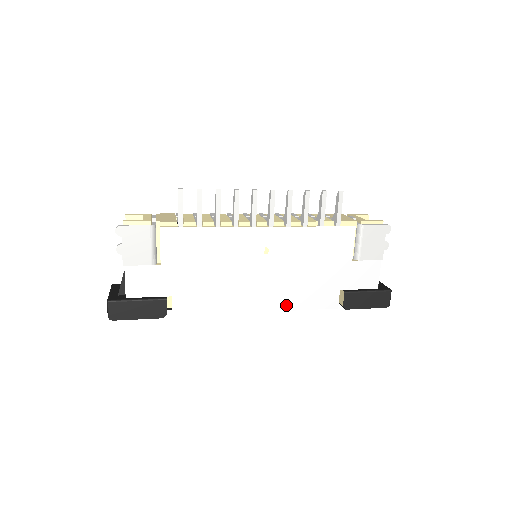
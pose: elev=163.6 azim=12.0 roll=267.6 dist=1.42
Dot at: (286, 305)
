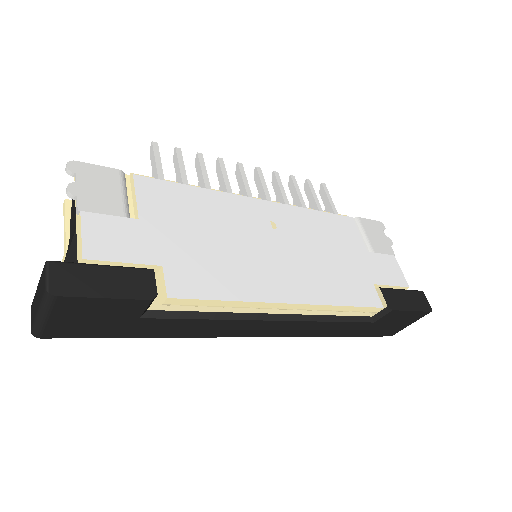
Dot at: (323, 297)
